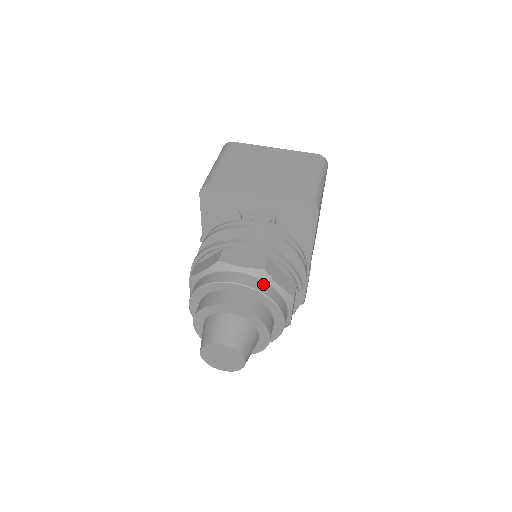
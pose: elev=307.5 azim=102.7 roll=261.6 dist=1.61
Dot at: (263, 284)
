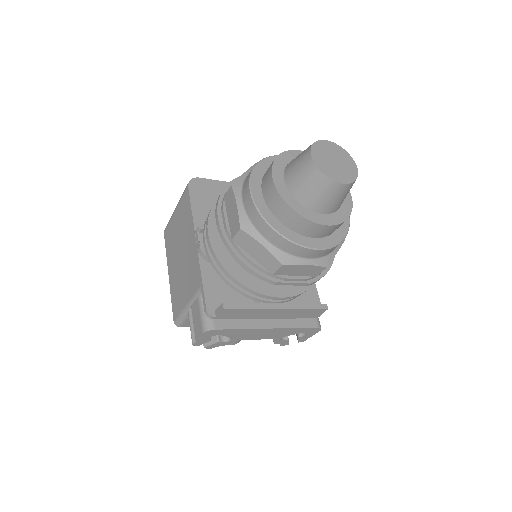
Dot at: occluded
